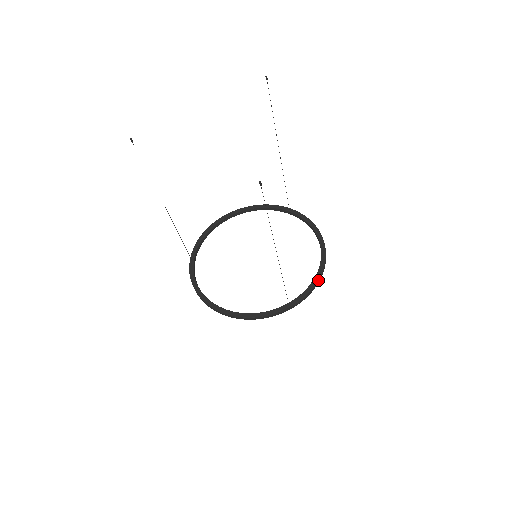
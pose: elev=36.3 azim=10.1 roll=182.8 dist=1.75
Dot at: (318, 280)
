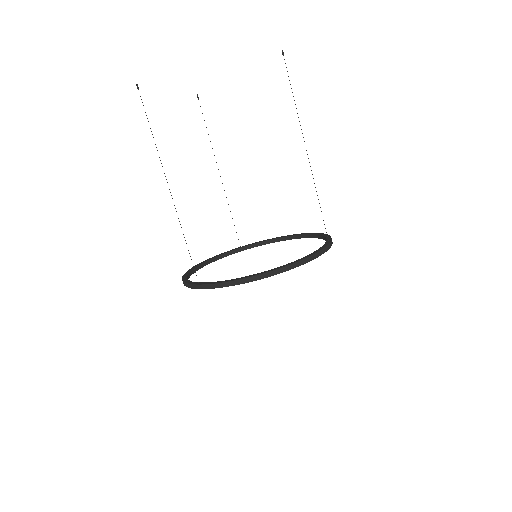
Dot at: (324, 234)
